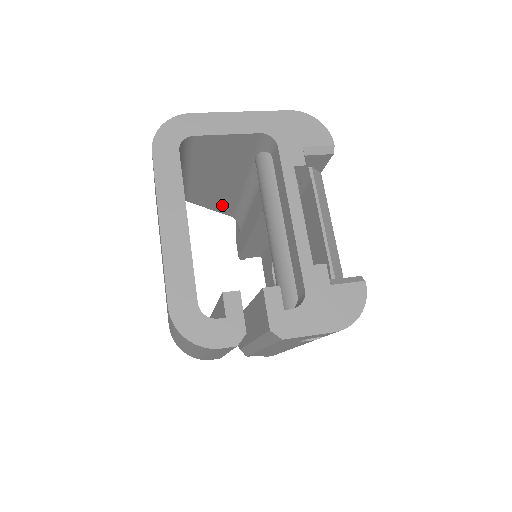
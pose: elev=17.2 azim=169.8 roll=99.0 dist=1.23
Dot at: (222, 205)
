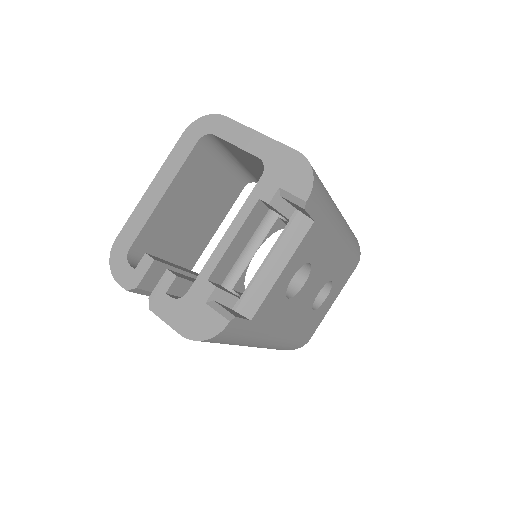
Dot at: occluded
